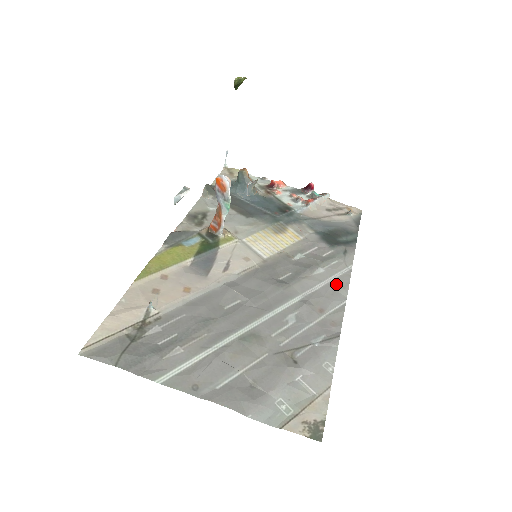
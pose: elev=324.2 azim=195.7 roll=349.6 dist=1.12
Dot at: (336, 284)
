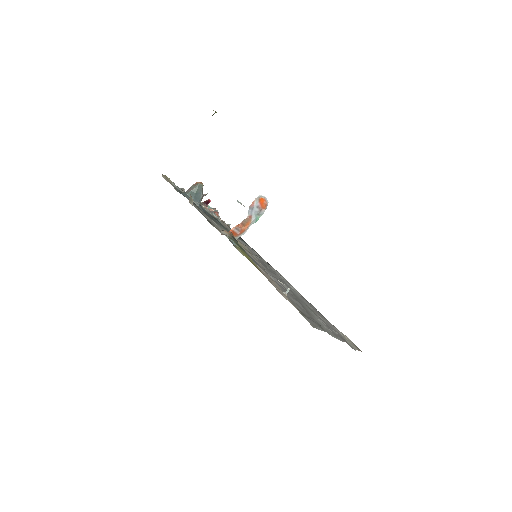
Dot at: (280, 275)
